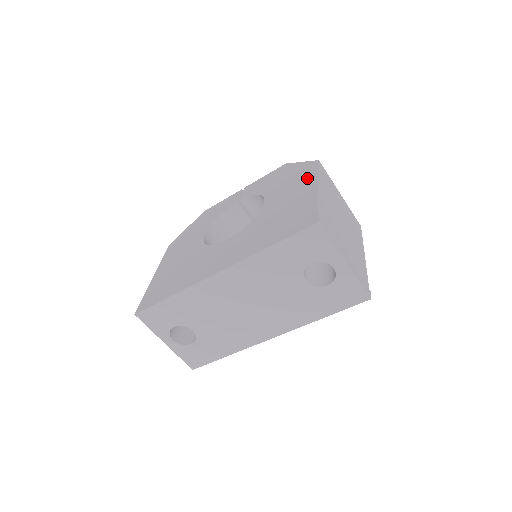
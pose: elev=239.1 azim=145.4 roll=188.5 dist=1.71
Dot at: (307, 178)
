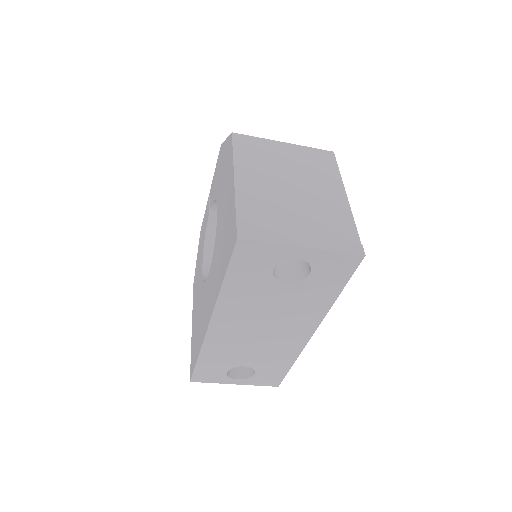
Dot at: (229, 166)
